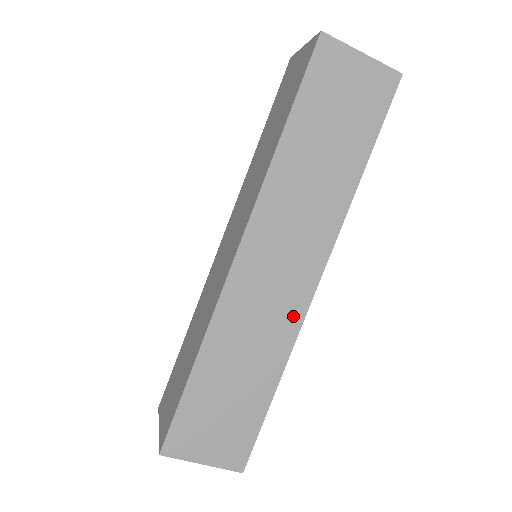
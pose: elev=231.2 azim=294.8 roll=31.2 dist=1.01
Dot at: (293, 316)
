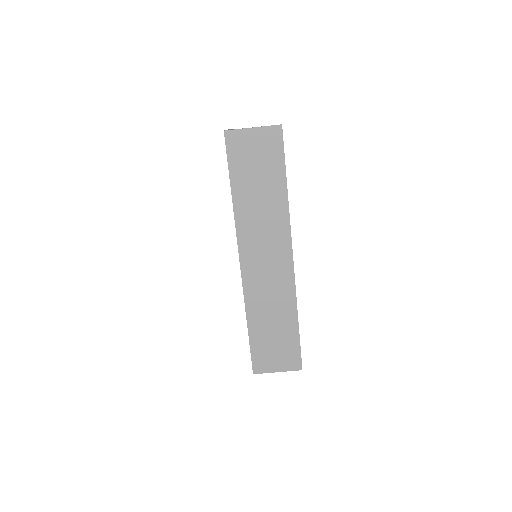
Dot at: (287, 281)
